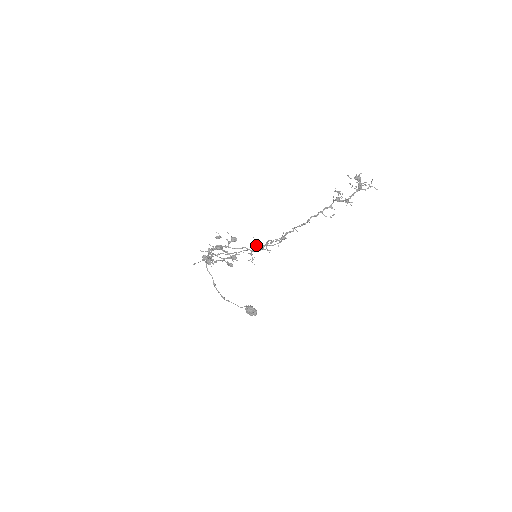
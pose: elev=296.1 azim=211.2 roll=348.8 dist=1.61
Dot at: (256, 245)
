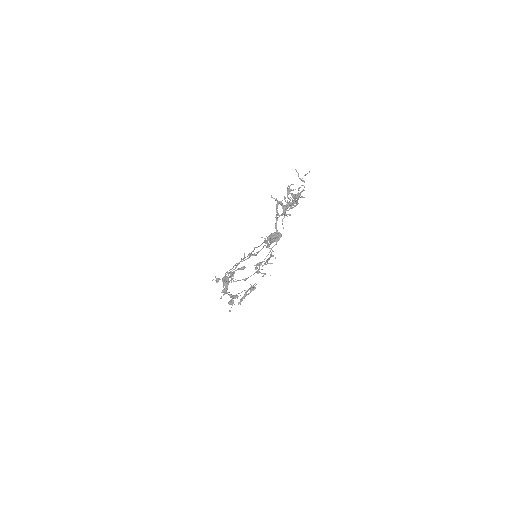
Dot at: occluded
